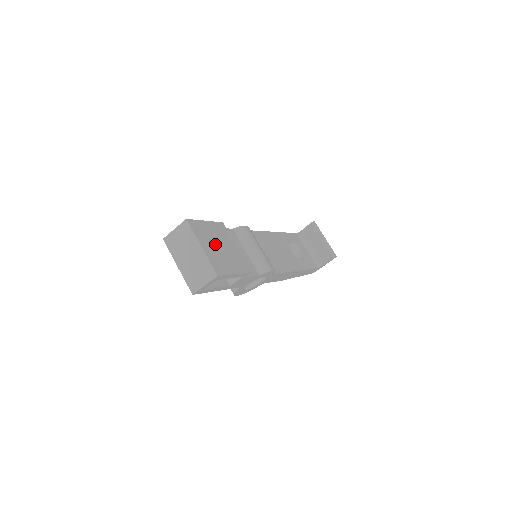
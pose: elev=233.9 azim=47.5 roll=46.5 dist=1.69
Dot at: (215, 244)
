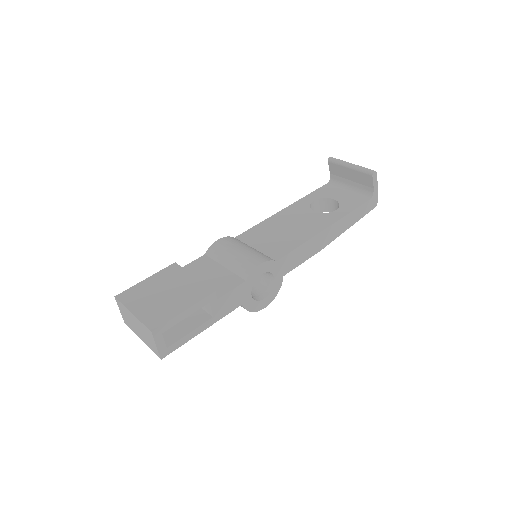
Dot at: (156, 296)
